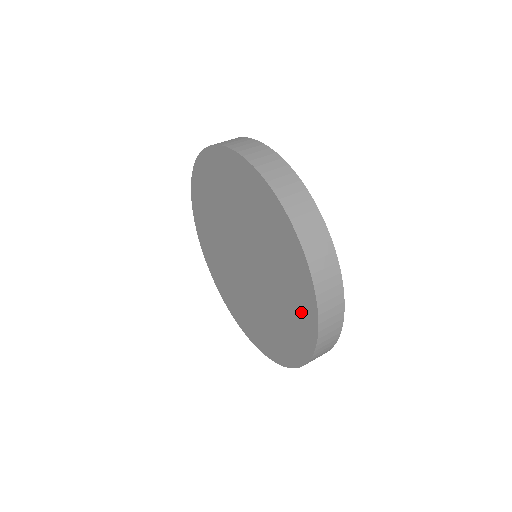
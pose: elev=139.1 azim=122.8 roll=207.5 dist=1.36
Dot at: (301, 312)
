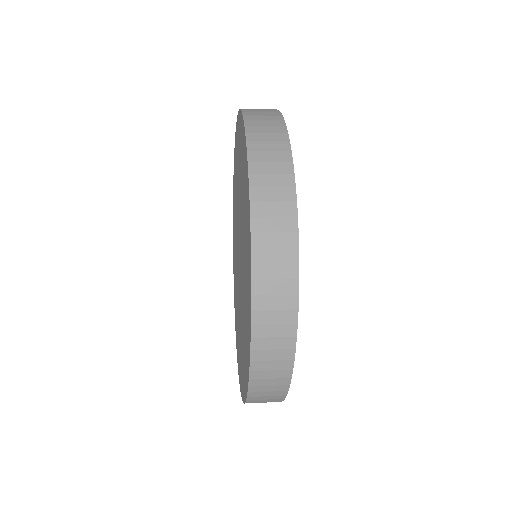
Dot at: (246, 345)
